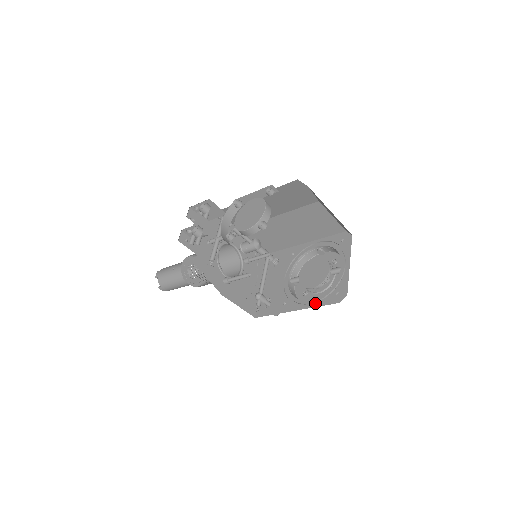
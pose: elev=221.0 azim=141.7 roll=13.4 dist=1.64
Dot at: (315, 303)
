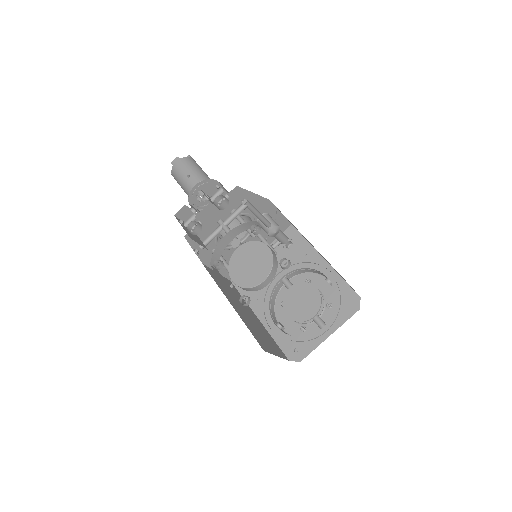
Dot at: (275, 334)
